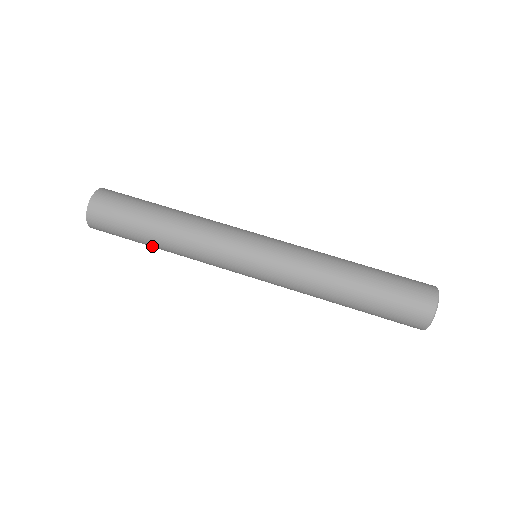
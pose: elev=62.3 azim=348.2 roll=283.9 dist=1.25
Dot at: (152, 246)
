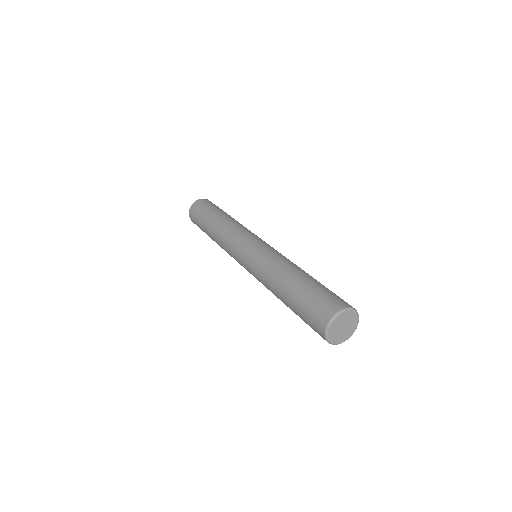
Dot at: (208, 228)
